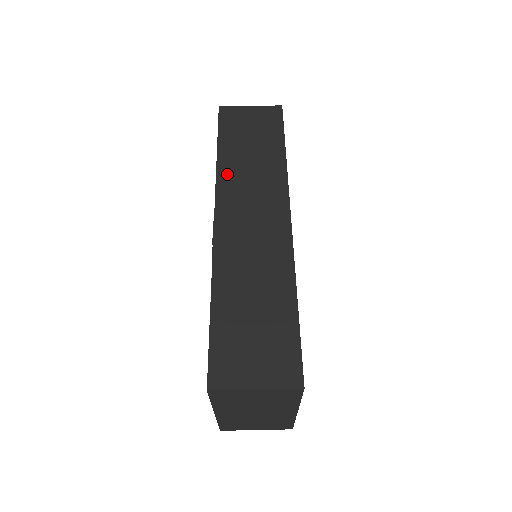
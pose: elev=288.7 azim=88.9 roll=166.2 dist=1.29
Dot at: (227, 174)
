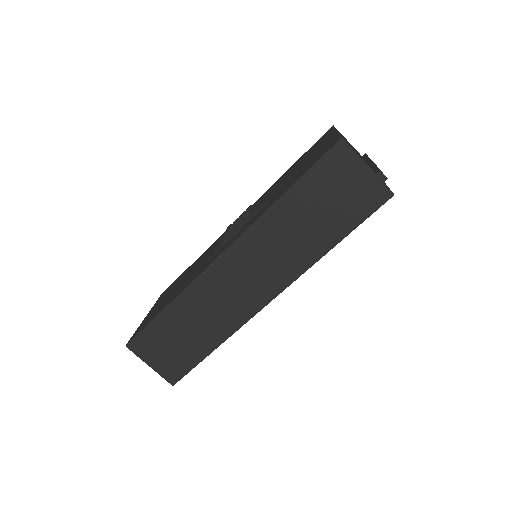
Dot at: (267, 225)
